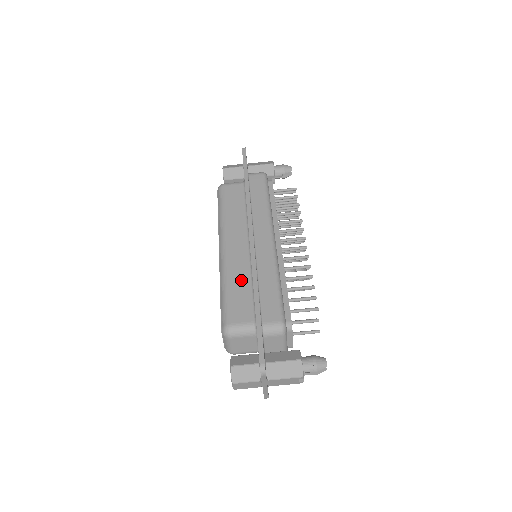
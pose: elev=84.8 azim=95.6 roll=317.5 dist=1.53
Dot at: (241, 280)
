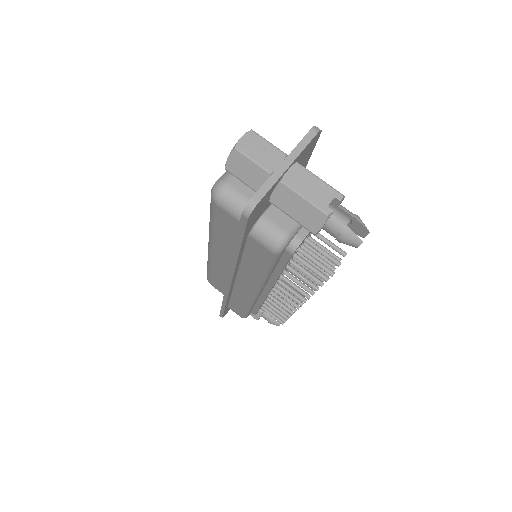
Dot at: occluded
